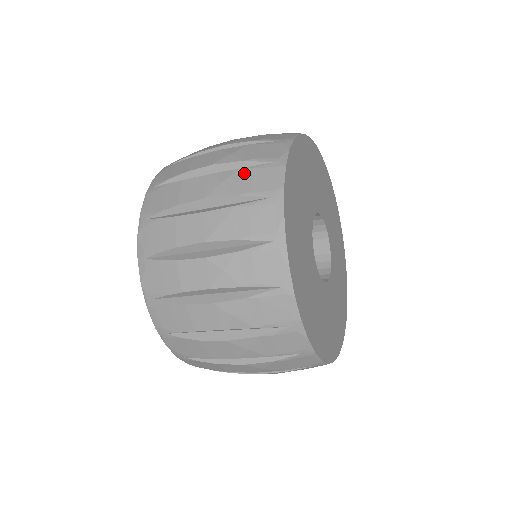
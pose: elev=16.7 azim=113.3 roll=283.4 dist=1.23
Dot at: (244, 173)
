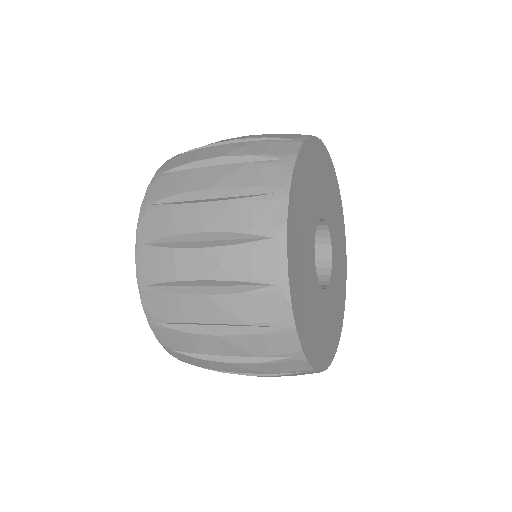
Dot at: (256, 339)
